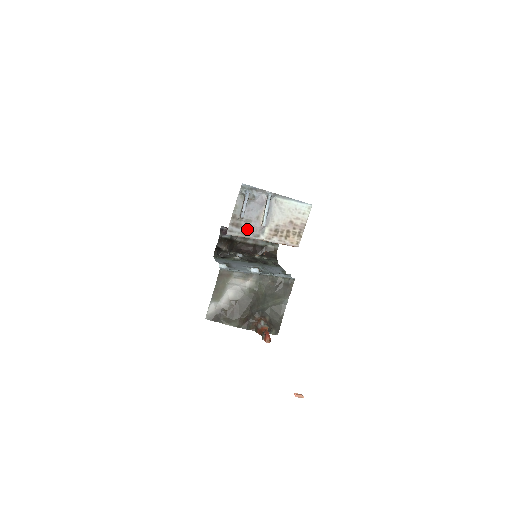
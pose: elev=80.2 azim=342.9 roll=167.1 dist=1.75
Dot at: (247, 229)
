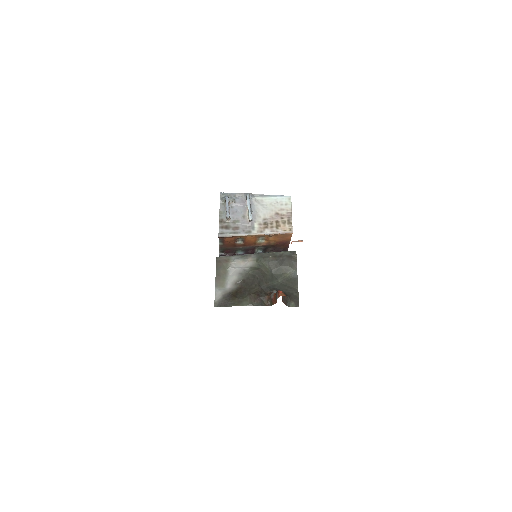
Dot at: (237, 228)
